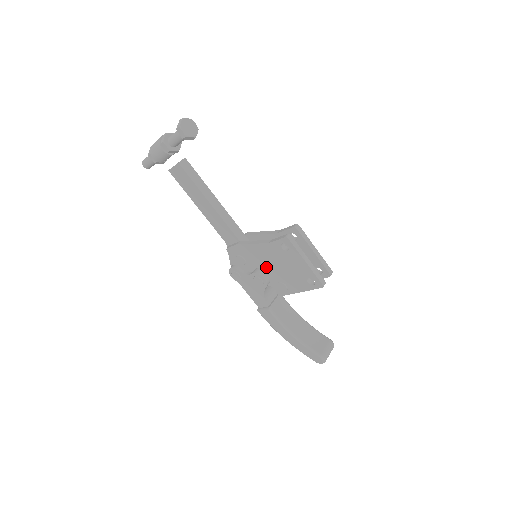
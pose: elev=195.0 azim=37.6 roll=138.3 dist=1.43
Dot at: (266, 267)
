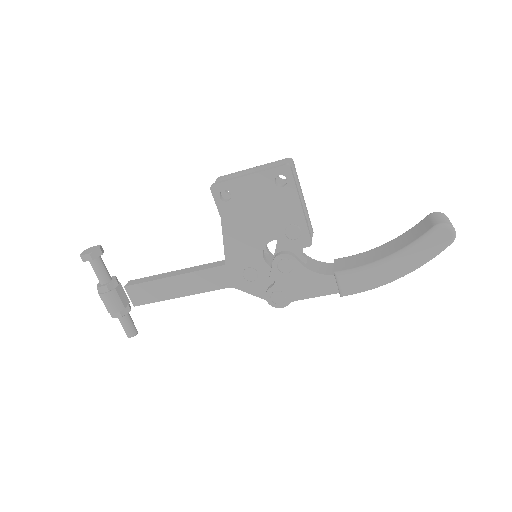
Dot at: (260, 241)
